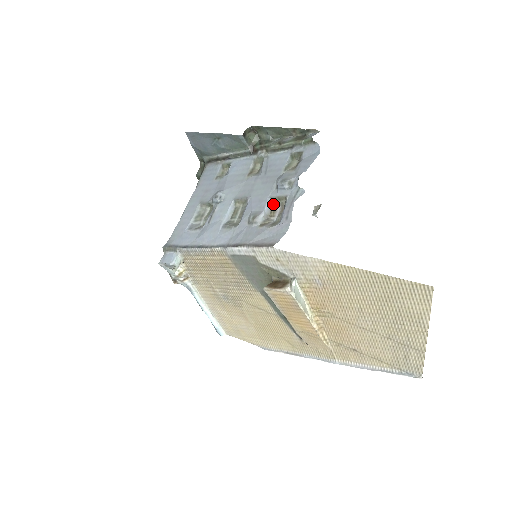
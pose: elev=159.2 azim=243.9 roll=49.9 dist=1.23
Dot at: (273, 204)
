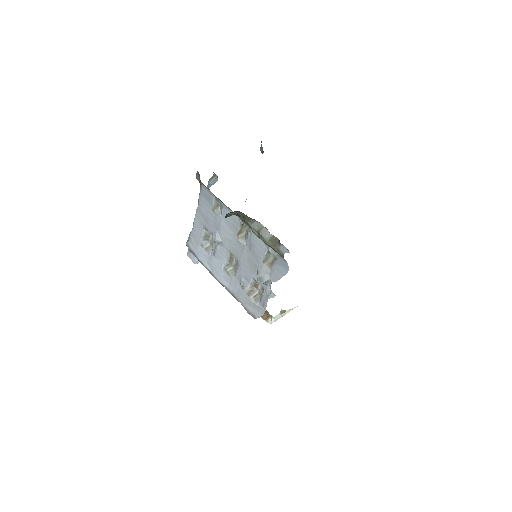
Dot at: (256, 281)
